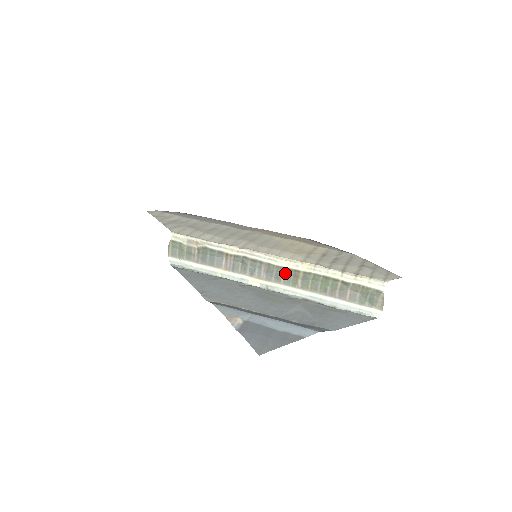
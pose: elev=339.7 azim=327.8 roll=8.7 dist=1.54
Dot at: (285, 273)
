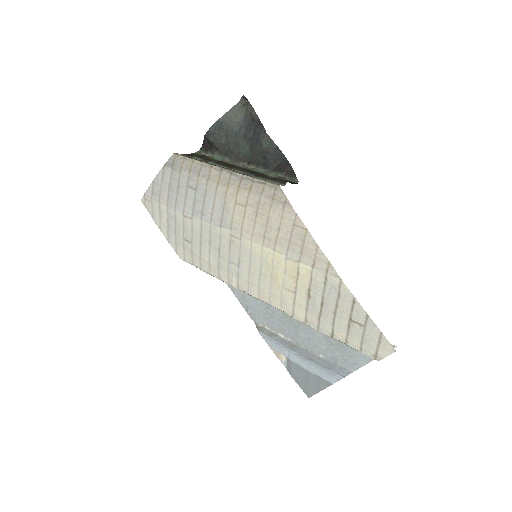
Dot at: occluded
